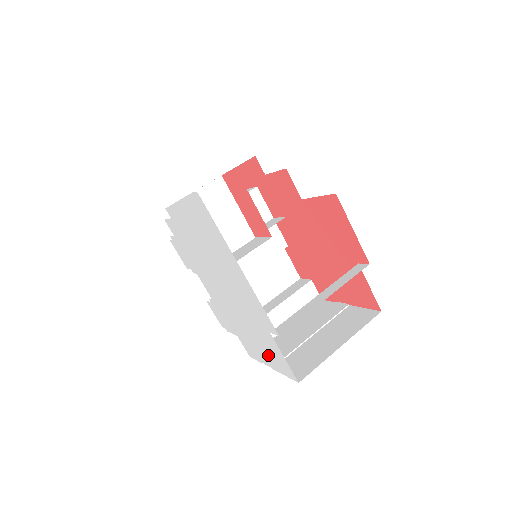
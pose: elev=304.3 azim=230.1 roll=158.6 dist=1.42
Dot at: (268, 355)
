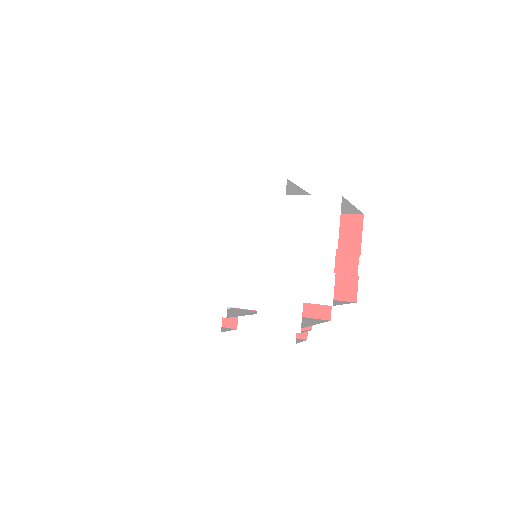
Dot at: (317, 236)
